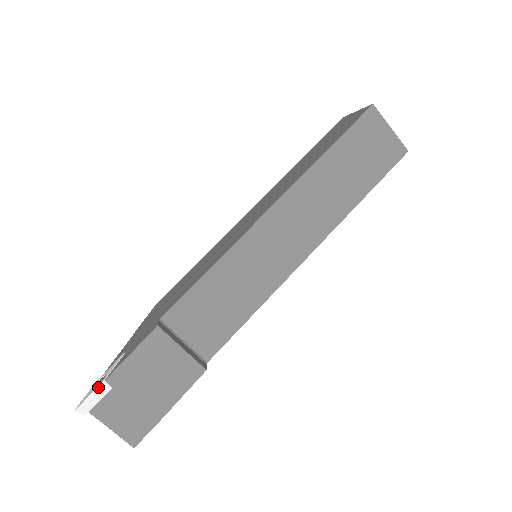
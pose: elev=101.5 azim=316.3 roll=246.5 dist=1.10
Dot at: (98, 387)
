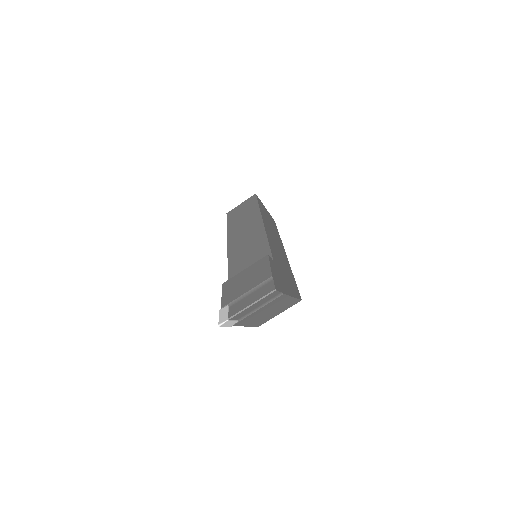
Dot at: (220, 312)
